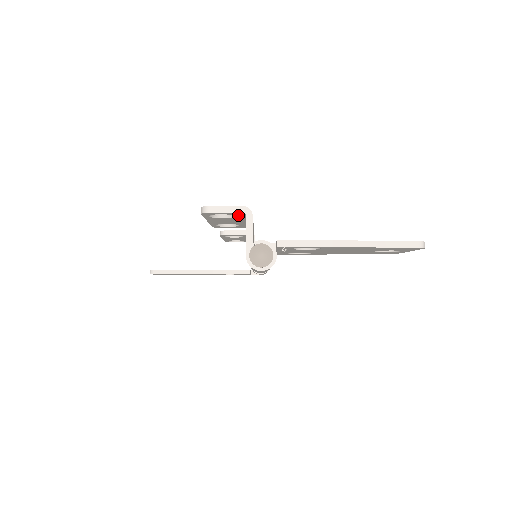
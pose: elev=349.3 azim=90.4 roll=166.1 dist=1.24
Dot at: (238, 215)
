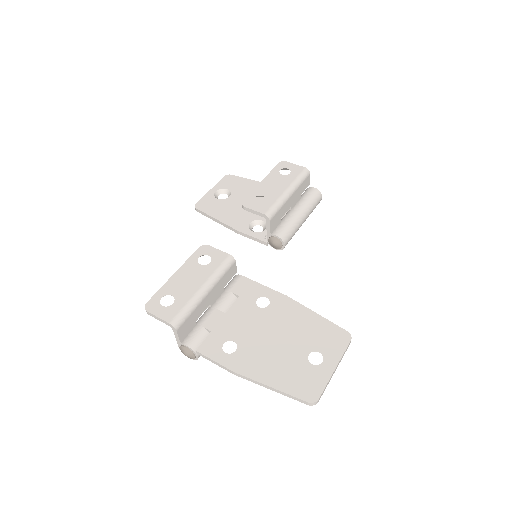
Dot at: (176, 313)
